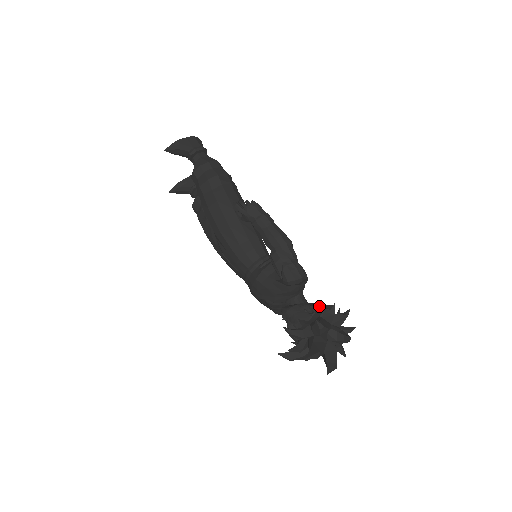
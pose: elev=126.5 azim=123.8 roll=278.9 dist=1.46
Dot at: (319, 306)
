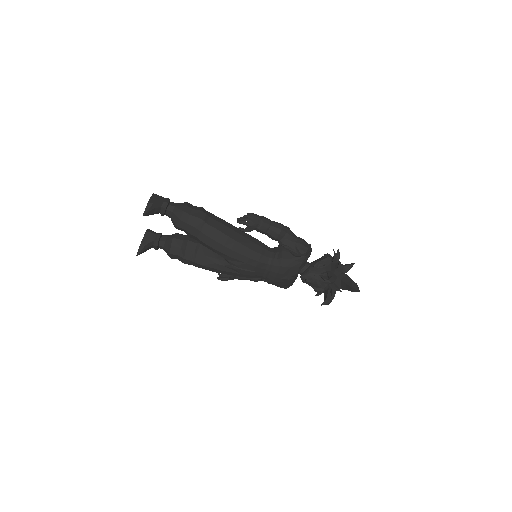
Dot at: (323, 259)
